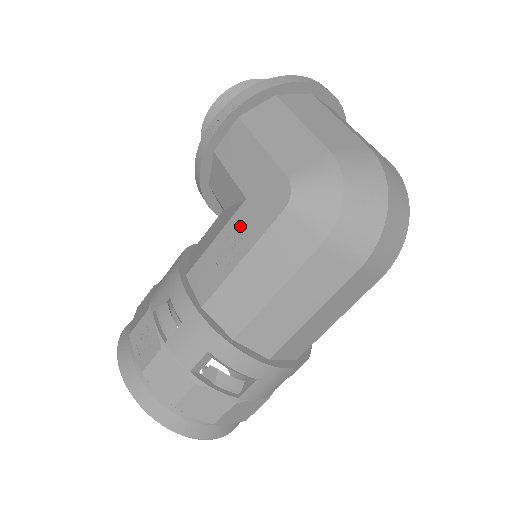
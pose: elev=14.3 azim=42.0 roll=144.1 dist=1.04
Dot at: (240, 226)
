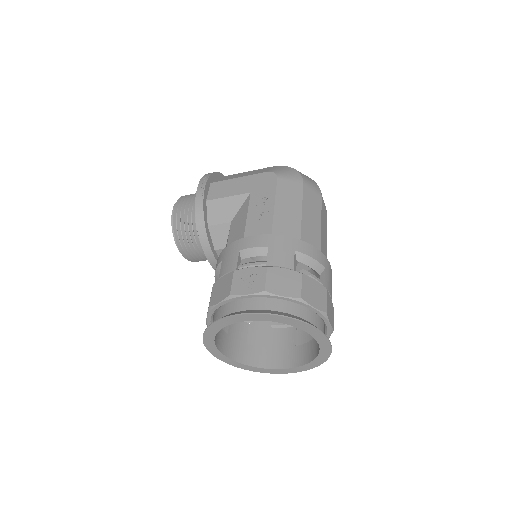
Dot at: (259, 200)
